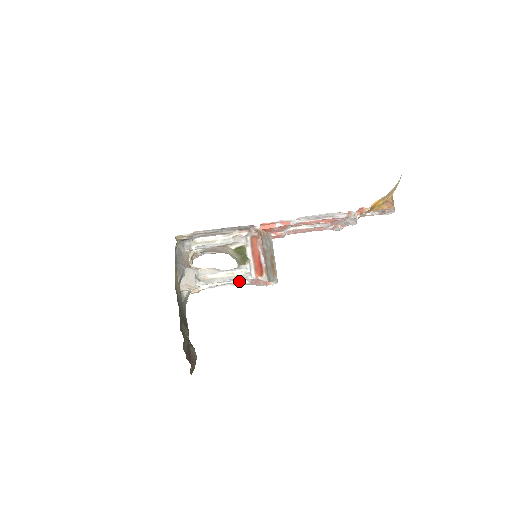
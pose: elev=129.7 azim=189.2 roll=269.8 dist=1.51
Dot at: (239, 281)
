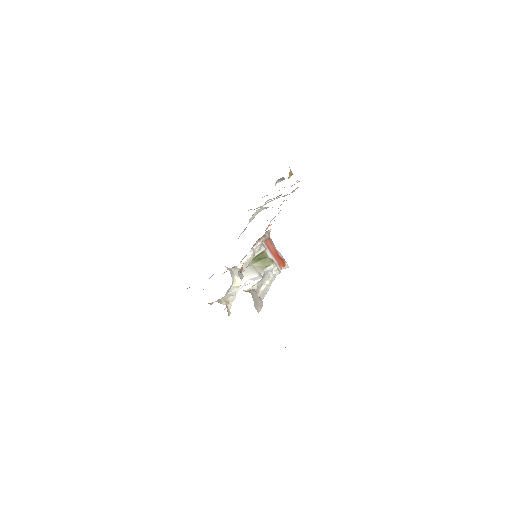
Dot at: (244, 285)
